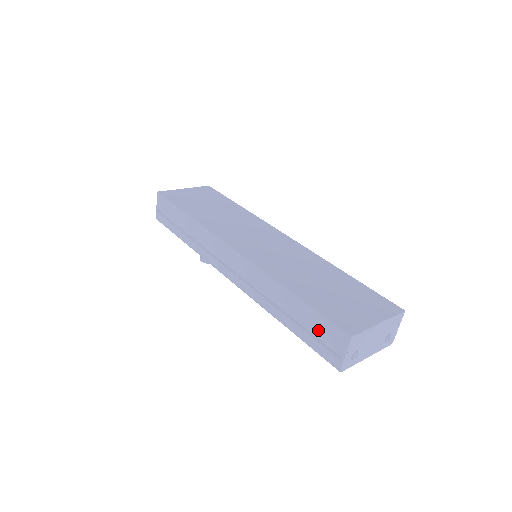
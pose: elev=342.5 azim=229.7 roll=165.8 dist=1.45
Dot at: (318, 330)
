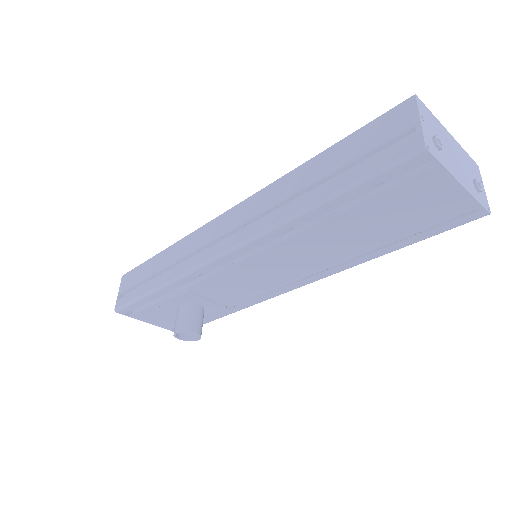
Dot at: (366, 145)
